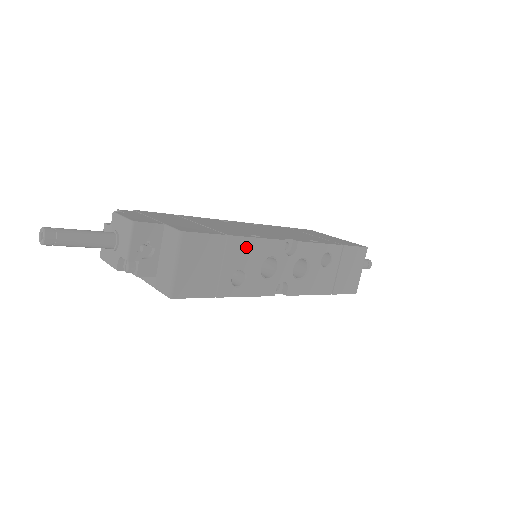
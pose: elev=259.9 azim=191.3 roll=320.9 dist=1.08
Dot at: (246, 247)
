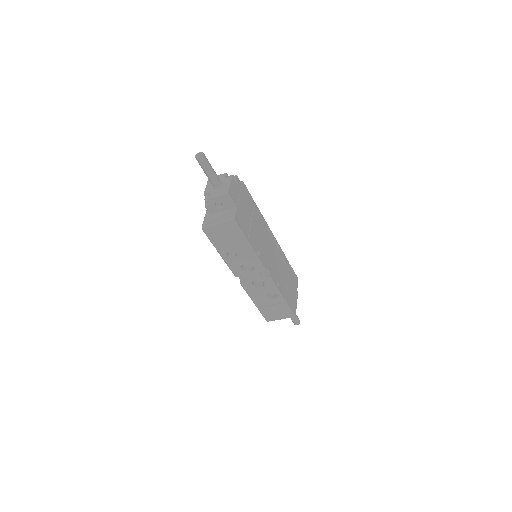
Dot at: (249, 252)
